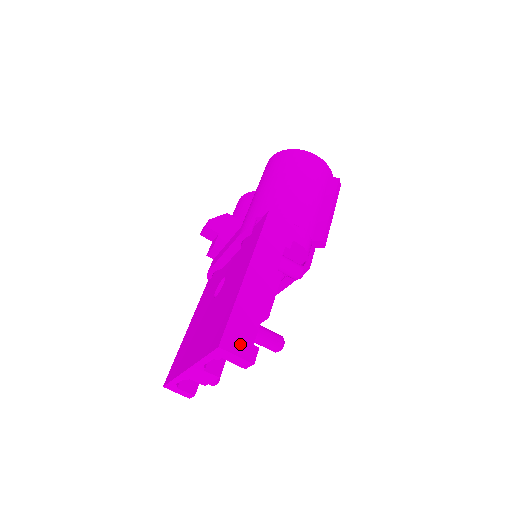
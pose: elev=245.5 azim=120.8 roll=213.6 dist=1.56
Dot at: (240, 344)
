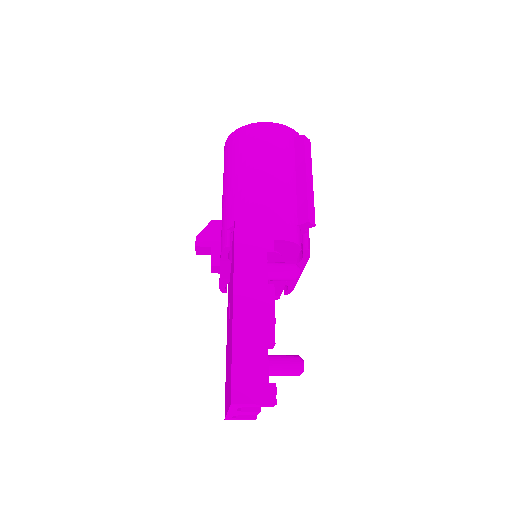
Dot at: (253, 389)
